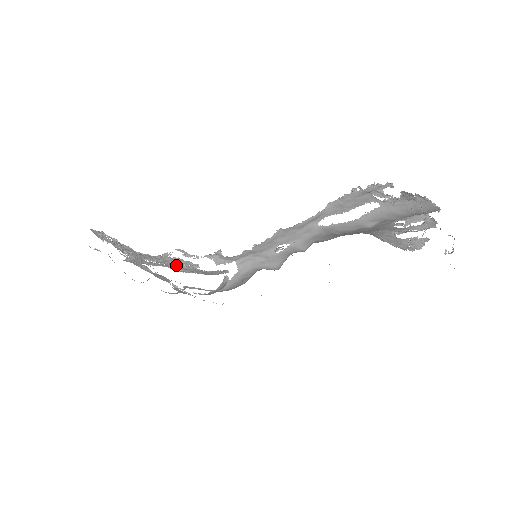
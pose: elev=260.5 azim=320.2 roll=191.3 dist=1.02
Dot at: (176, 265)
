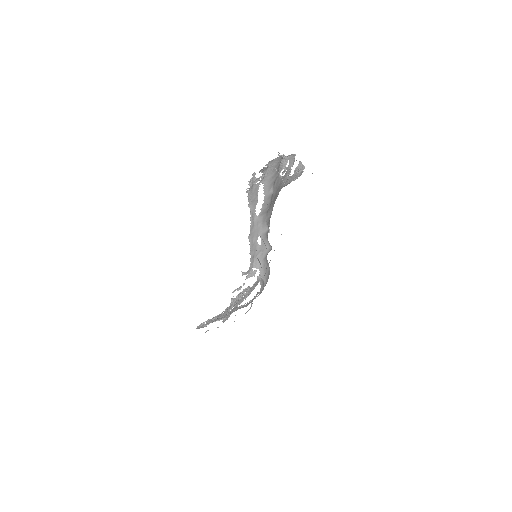
Dot at: (242, 298)
